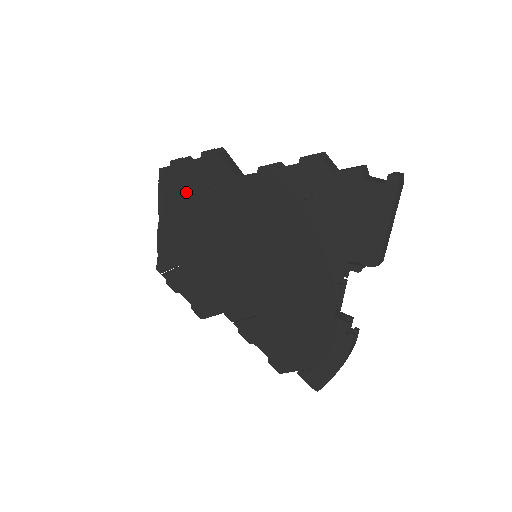
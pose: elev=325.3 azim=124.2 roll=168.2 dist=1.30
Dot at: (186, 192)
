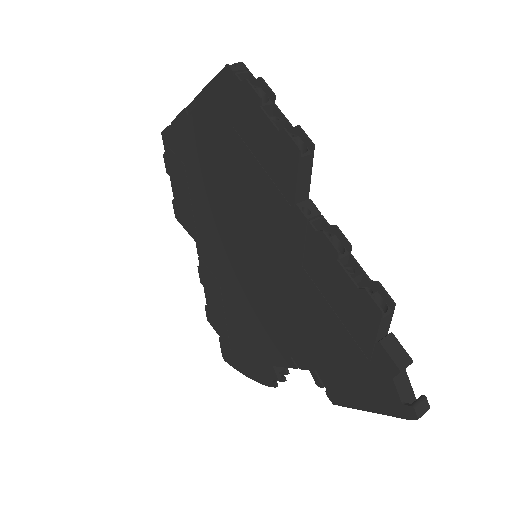
Dot at: (237, 130)
